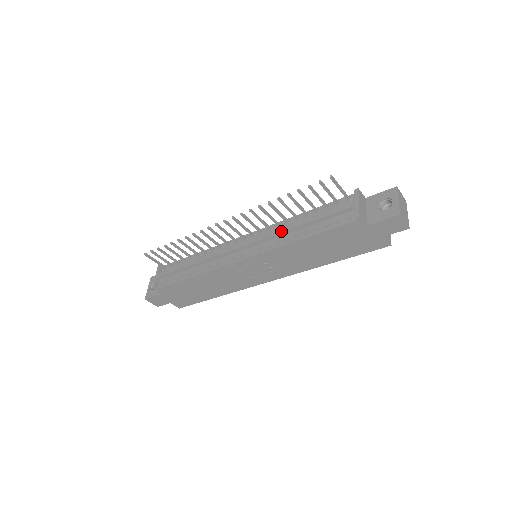
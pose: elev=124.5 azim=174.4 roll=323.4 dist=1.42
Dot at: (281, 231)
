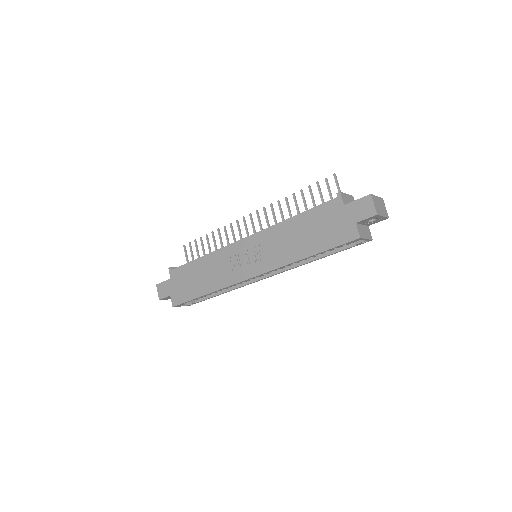
Dot at: occluded
